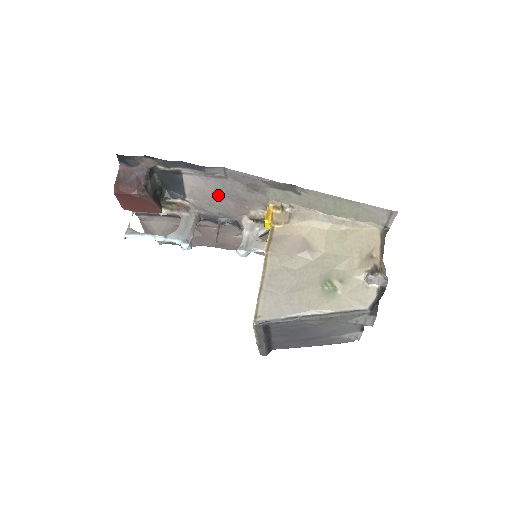
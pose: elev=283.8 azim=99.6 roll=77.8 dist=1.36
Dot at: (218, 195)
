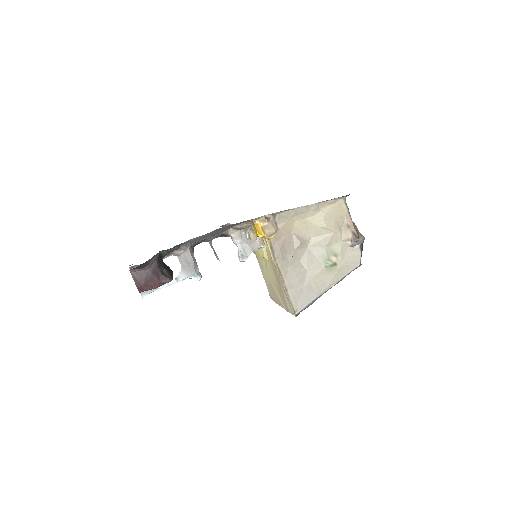
Dot at: (210, 234)
